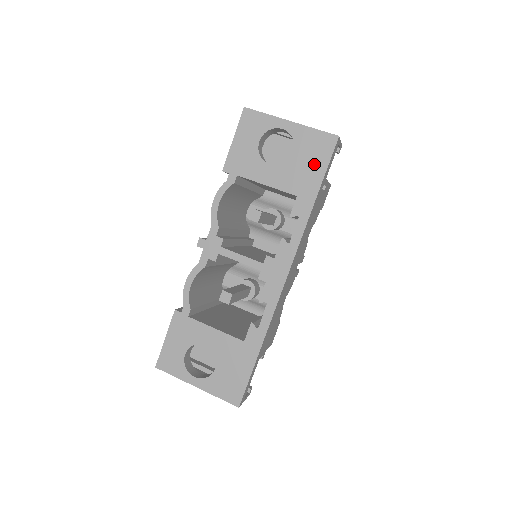
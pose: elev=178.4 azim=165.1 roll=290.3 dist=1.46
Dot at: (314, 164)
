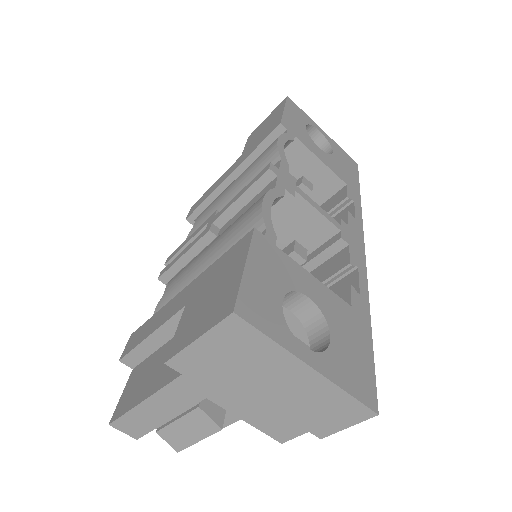
Dot at: (350, 170)
